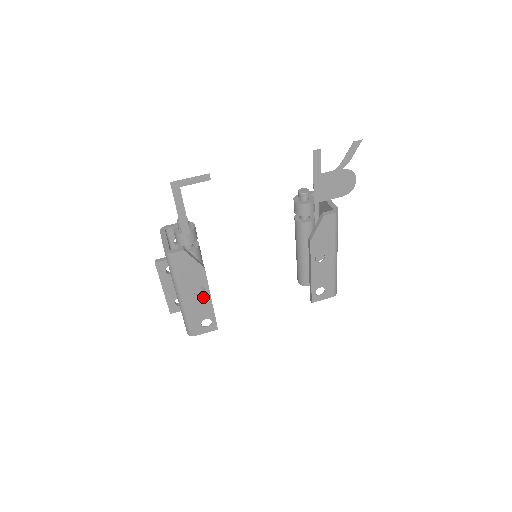
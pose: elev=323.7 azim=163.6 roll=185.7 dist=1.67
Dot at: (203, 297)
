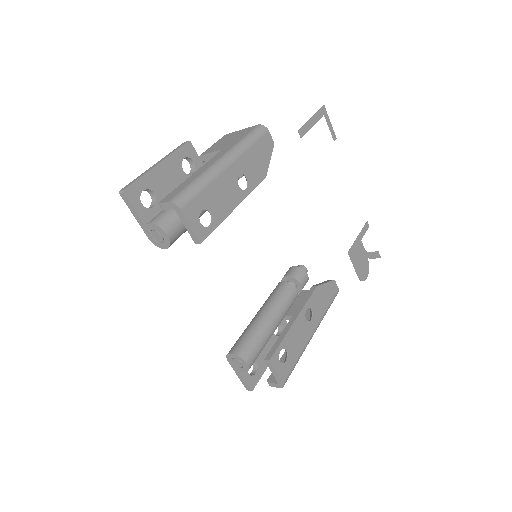
Dot at: (237, 192)
